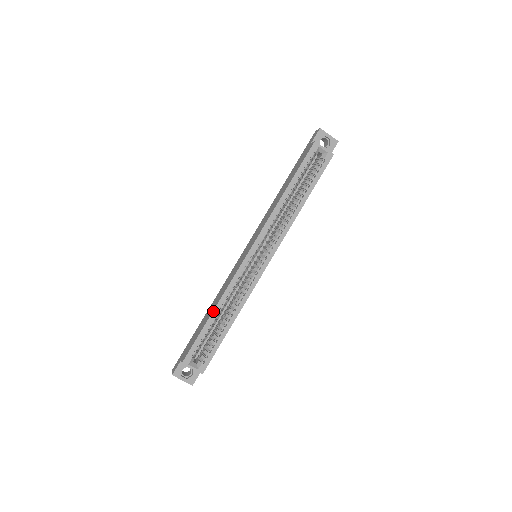
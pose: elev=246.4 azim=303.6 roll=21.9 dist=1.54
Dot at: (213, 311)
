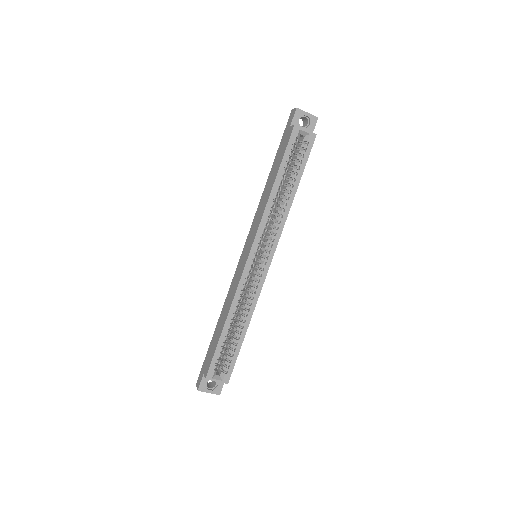
Dot at: (225, 322)
